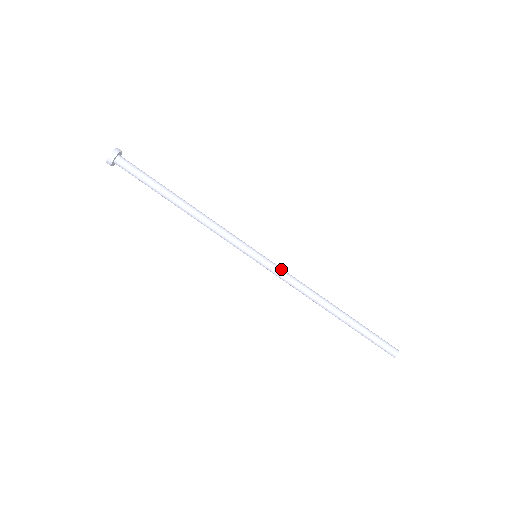
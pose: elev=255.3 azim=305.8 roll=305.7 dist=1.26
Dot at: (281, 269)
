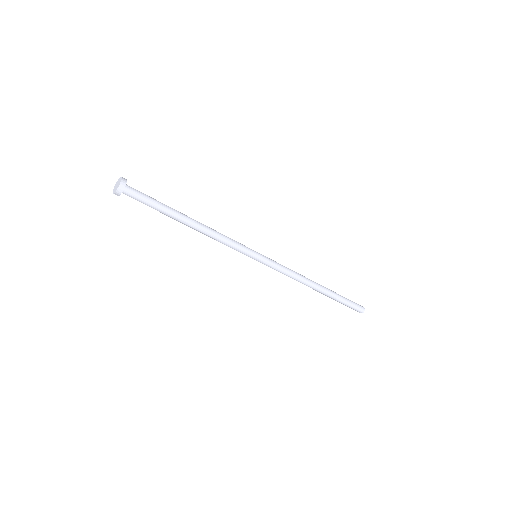
Dot at: (277, 265)
